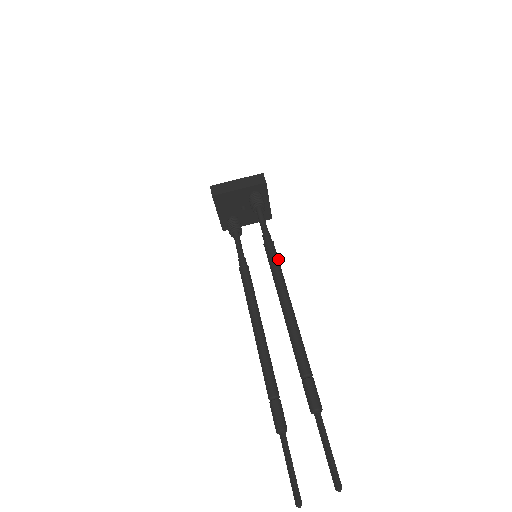
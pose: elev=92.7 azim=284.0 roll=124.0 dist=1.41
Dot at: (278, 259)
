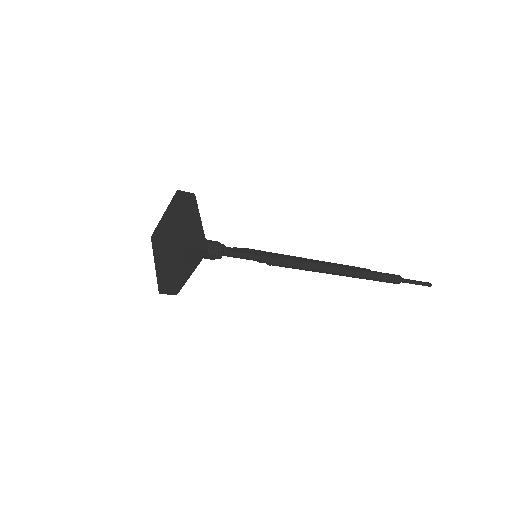
Dot at: (293, 261)
